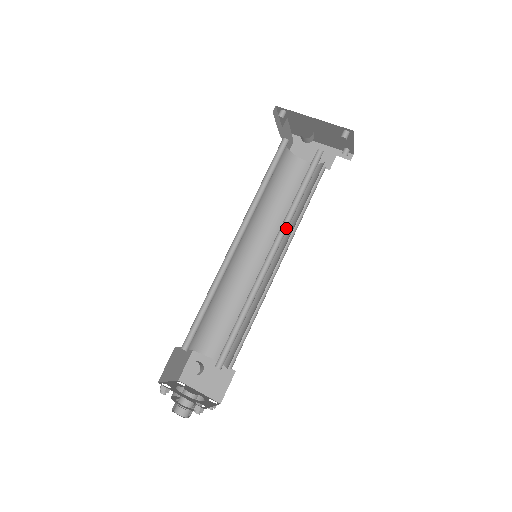
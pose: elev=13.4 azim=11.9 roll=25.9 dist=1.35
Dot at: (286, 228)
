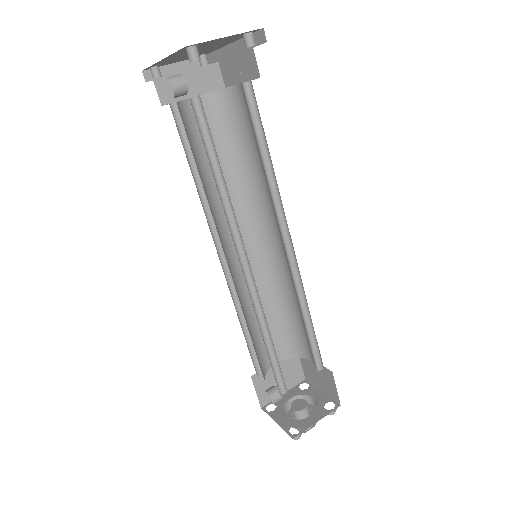
Dot at: (238, 226)
